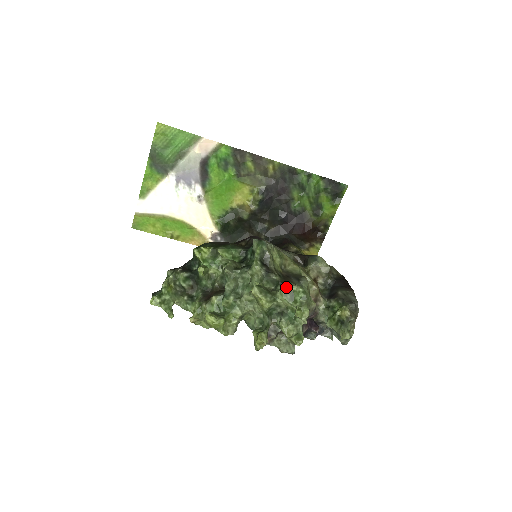
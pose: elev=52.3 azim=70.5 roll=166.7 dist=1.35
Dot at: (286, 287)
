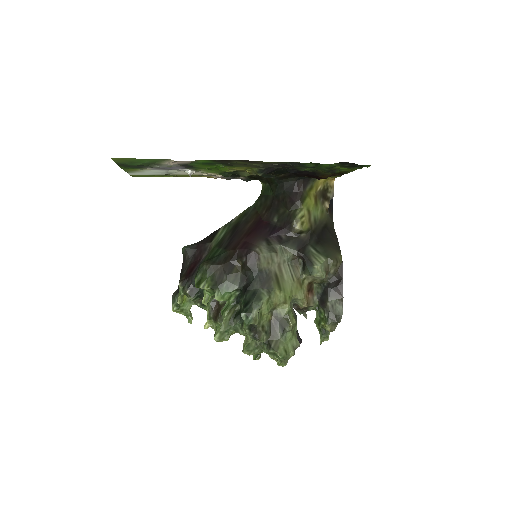
Dot at: (269, 352)
